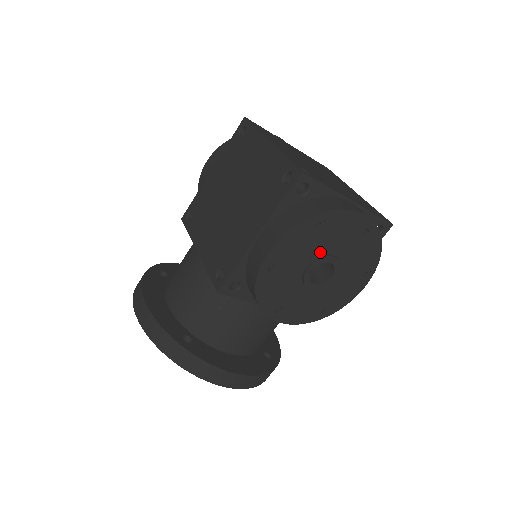
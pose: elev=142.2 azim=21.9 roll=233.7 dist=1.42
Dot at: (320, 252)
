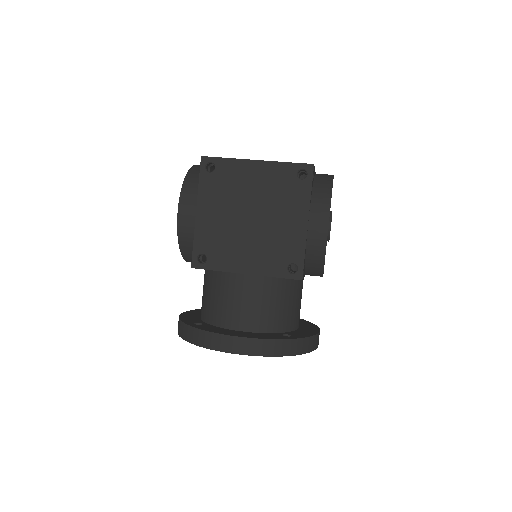
Dot at: occluded
